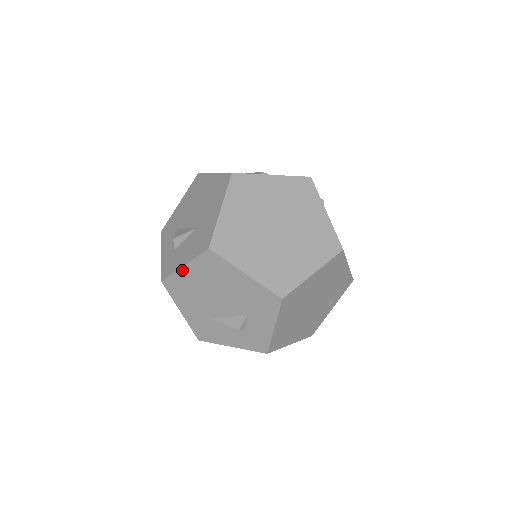
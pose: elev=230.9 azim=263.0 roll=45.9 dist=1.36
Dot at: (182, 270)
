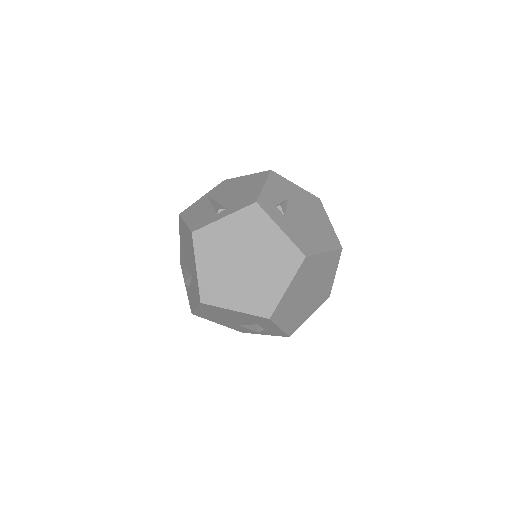
Dot at: (197, 310)
